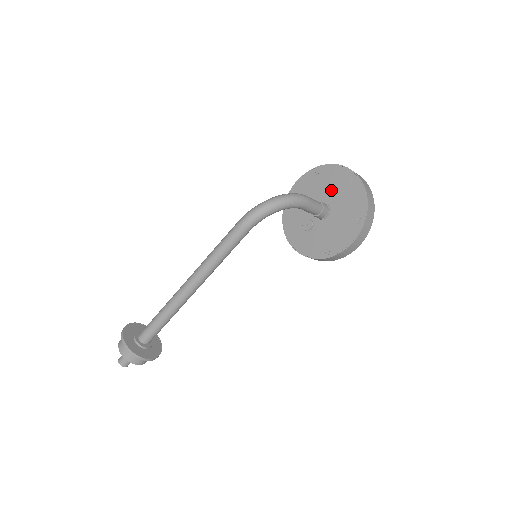
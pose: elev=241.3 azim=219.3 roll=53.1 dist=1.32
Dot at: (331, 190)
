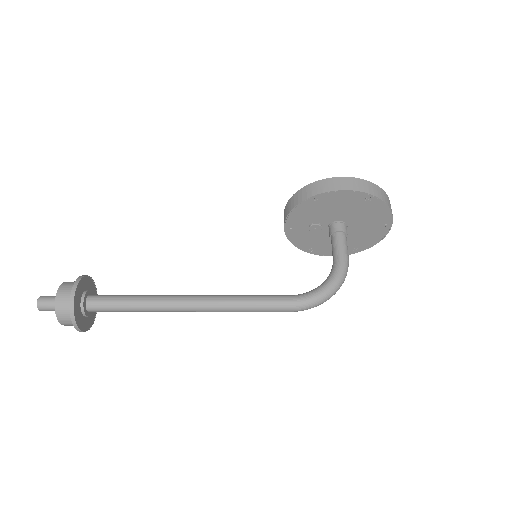
Dot at: (362, 220)
